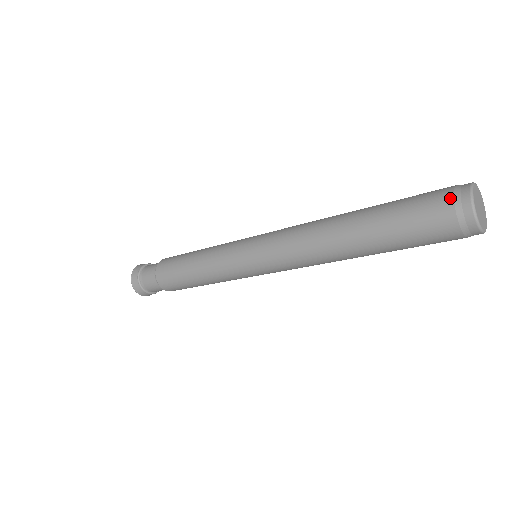
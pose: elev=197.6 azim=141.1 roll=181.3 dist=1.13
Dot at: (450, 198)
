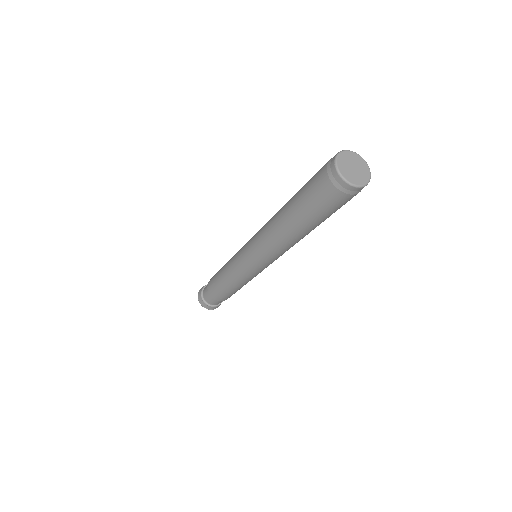
Dot at: (326, 164)
